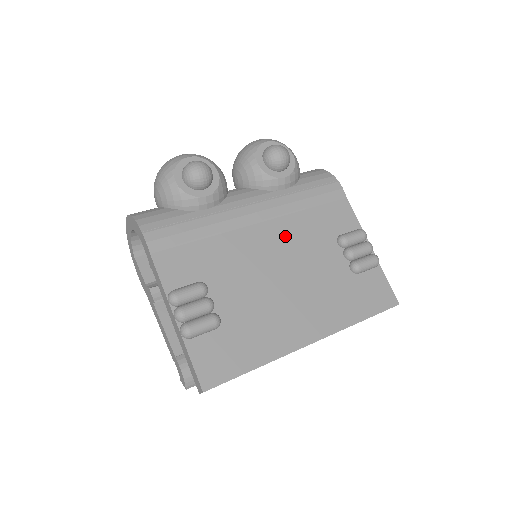
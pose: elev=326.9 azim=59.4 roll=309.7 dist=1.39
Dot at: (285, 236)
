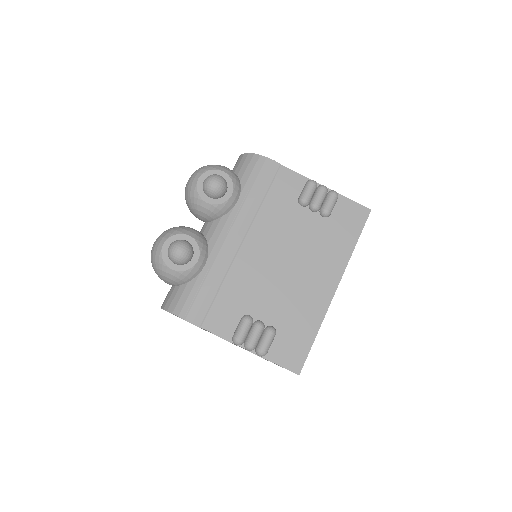
Dot at: (265, 235)
